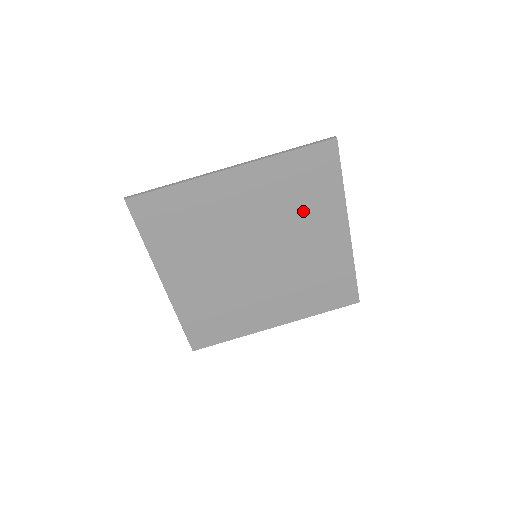
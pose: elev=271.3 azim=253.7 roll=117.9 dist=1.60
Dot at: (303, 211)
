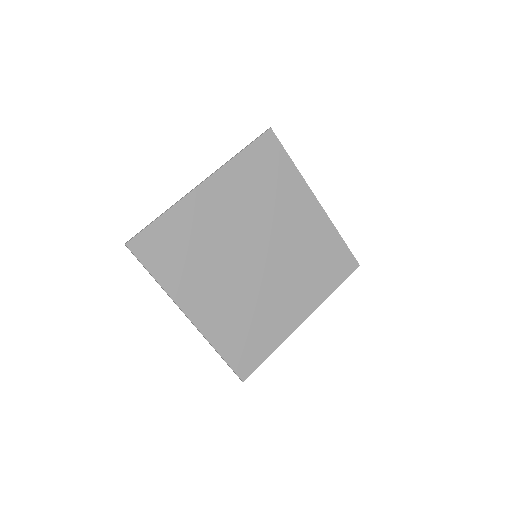
Dot at: (275, 198)
